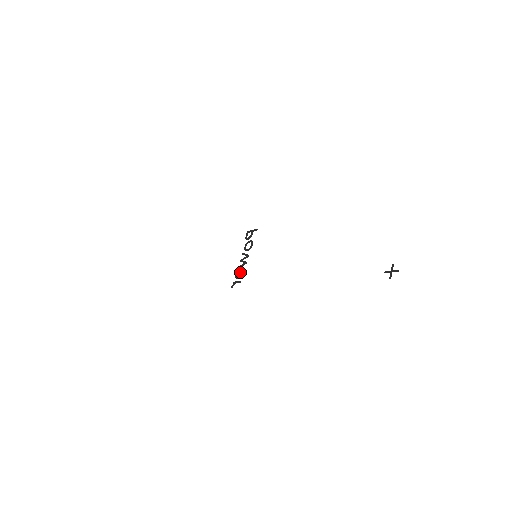
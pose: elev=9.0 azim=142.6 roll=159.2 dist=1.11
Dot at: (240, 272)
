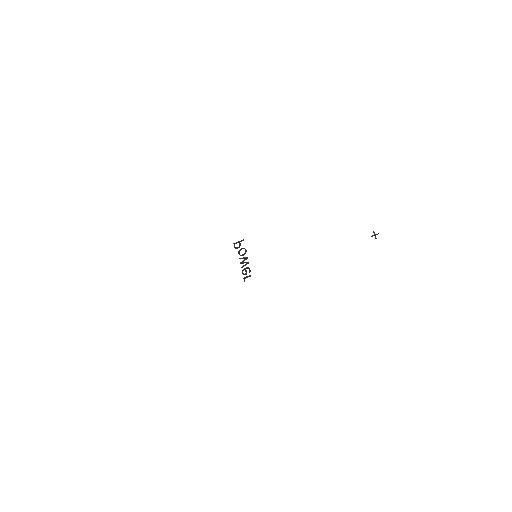
Dot at: (246, 270)
